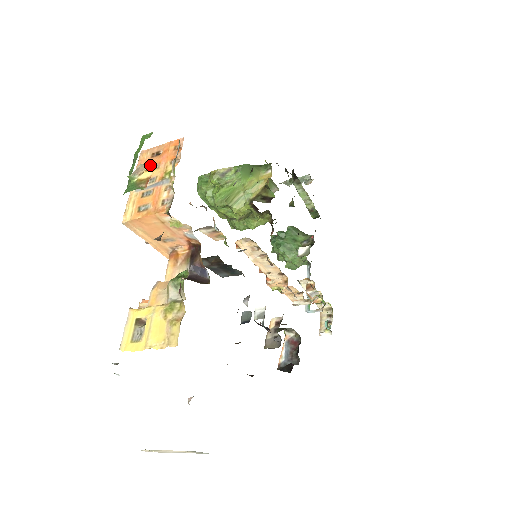
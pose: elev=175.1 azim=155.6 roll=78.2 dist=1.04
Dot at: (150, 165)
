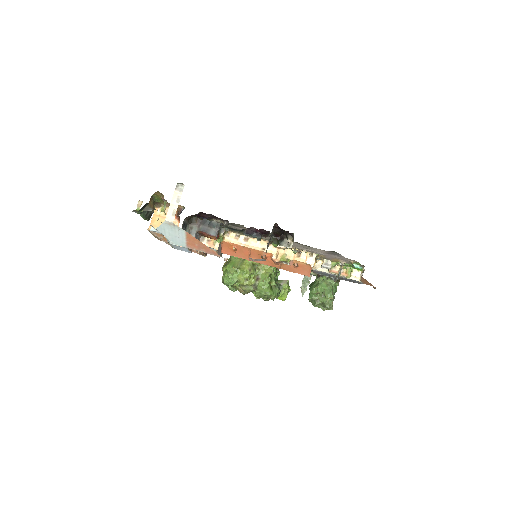
Dot at: occluded
